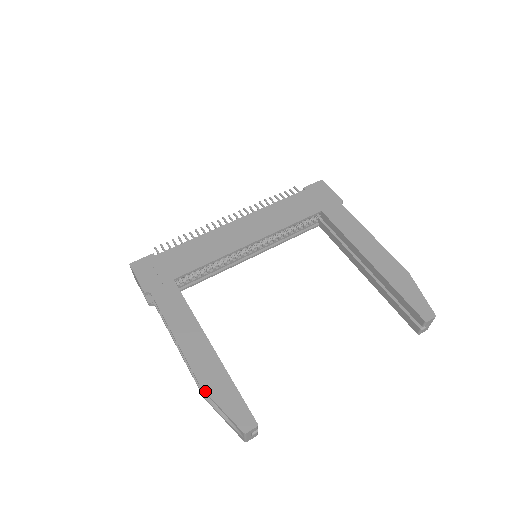
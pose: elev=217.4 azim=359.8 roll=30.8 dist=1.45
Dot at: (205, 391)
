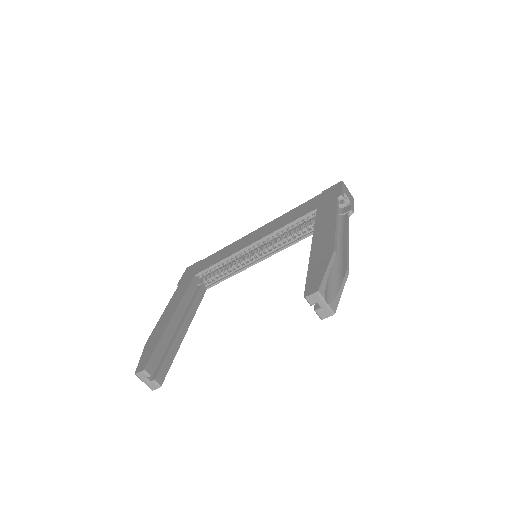
Dot at: (145, 345)
